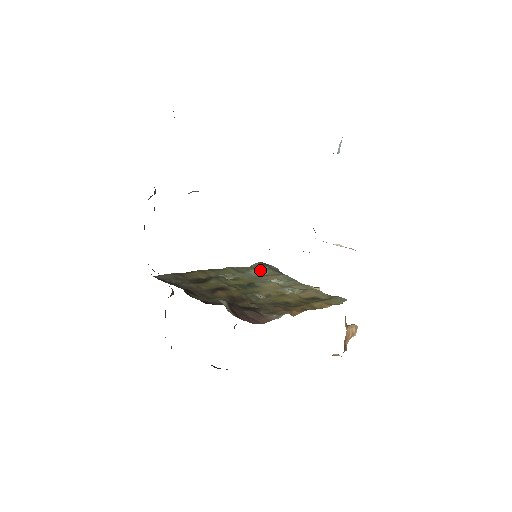
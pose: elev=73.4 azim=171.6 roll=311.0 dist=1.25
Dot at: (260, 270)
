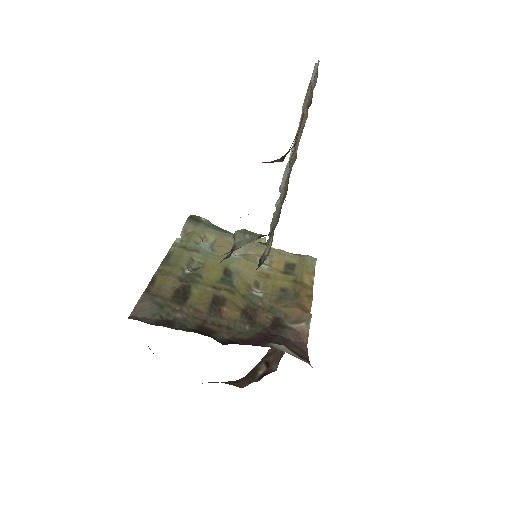
Dot at: (202, 235)
